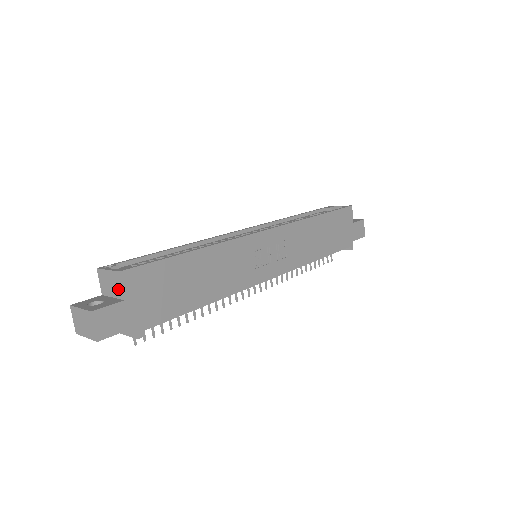
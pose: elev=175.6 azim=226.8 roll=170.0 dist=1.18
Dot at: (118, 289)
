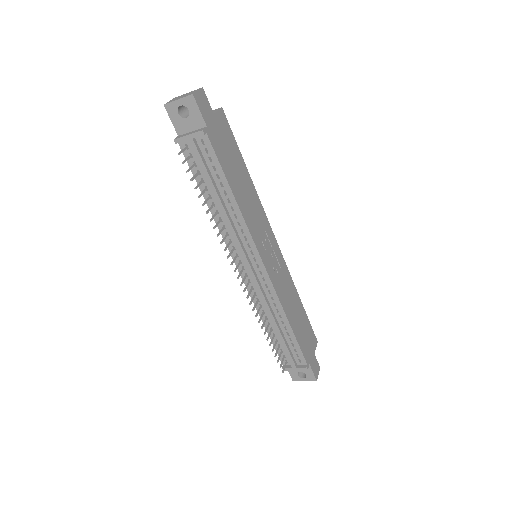
Dot at: occluded
